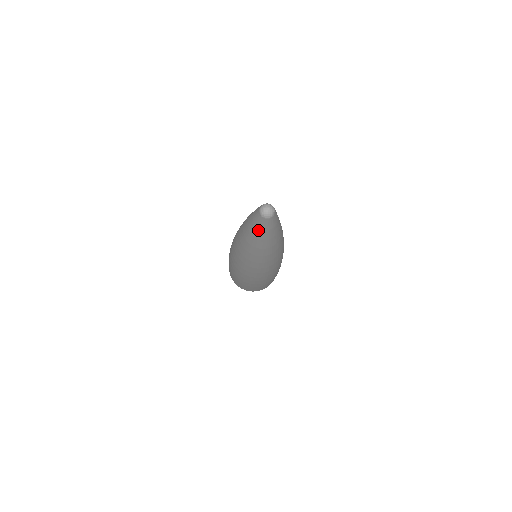
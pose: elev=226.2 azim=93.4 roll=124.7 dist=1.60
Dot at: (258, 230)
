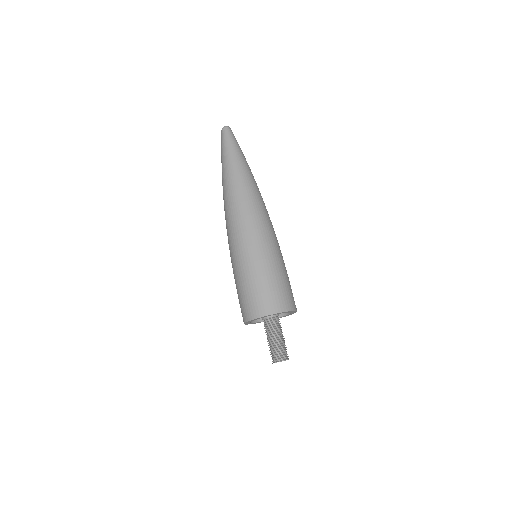
Dot at: (224, 142)
